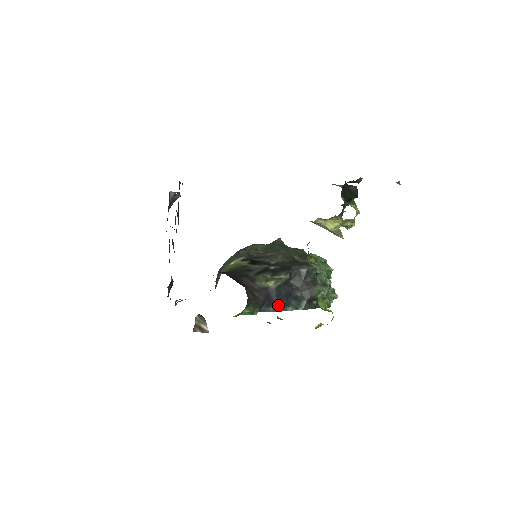
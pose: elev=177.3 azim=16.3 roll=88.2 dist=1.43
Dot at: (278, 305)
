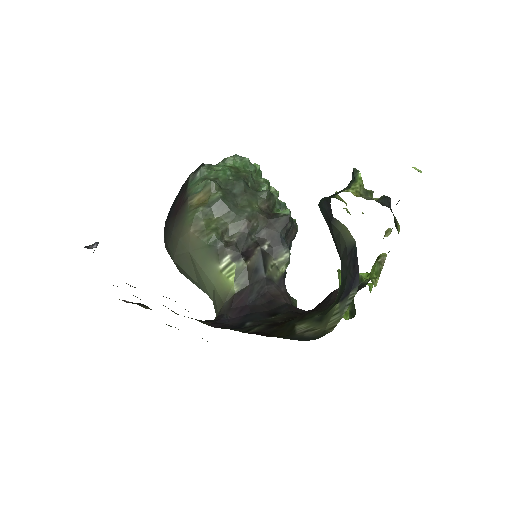
Dot at: (286, 272)
